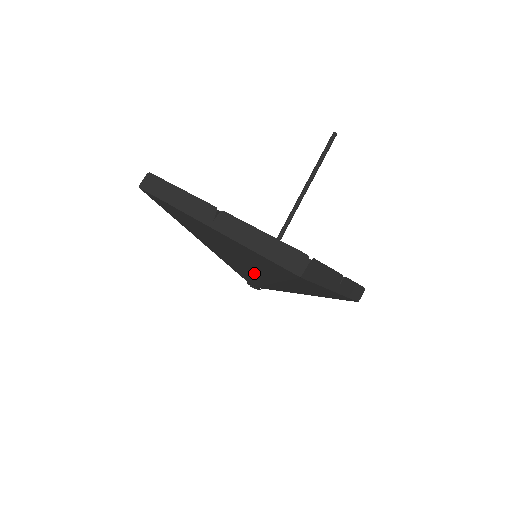
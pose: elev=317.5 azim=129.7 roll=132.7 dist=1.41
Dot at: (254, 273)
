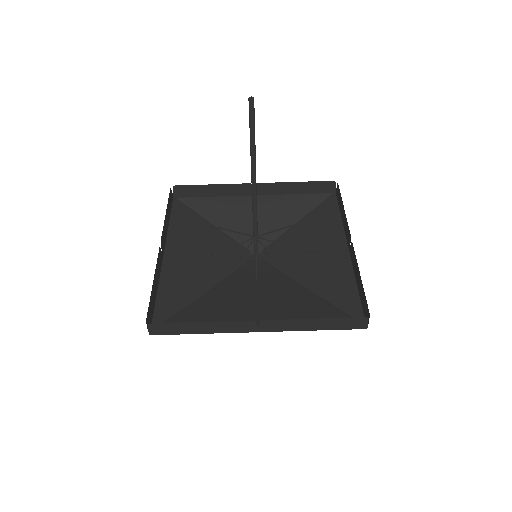
Dot at: (281, 288)
